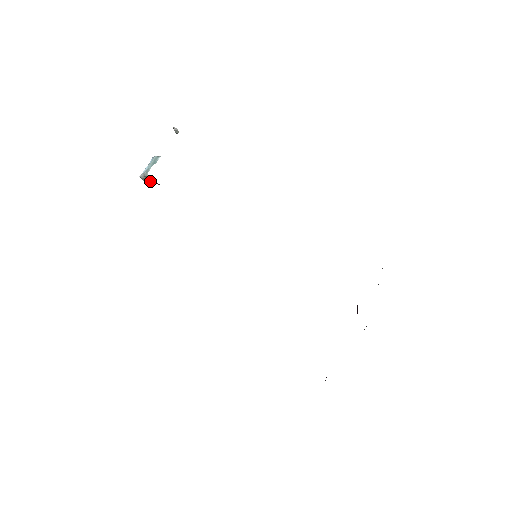
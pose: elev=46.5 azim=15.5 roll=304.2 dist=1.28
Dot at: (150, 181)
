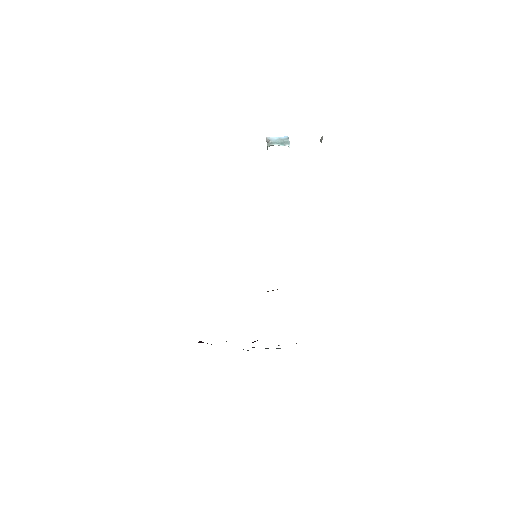
Dot at: occluded
